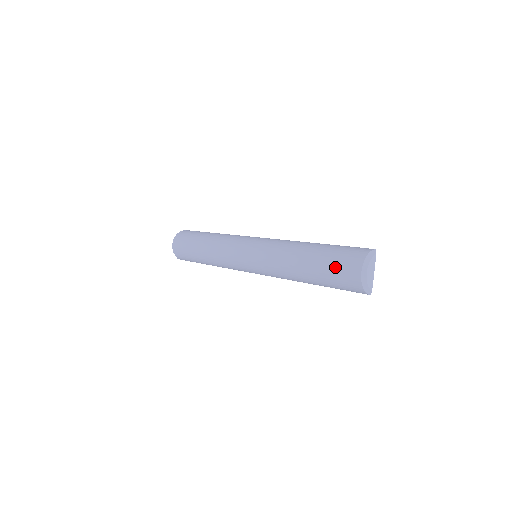
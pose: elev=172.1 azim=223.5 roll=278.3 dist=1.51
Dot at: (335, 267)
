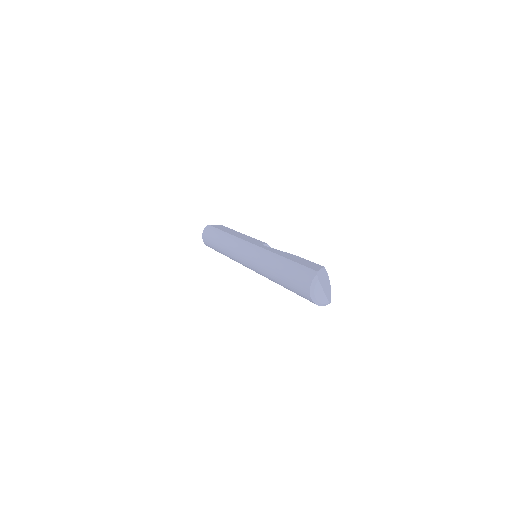
Dot at: (296, 291)
